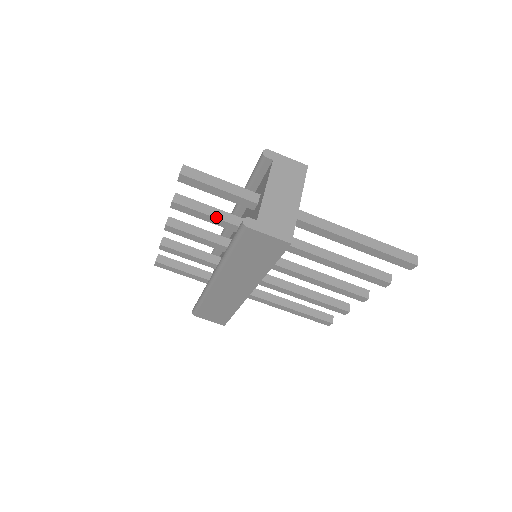
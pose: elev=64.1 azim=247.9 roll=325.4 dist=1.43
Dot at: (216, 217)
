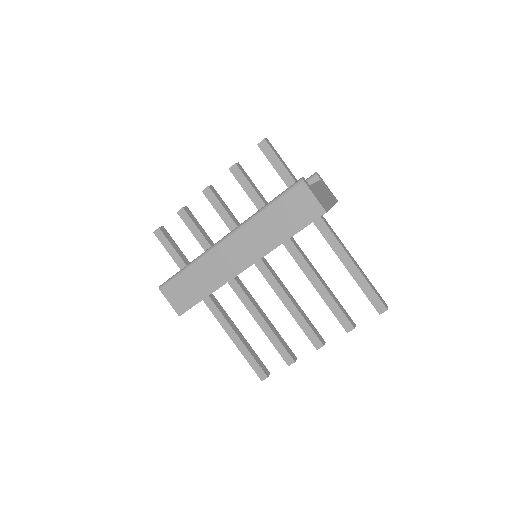
Dot at: (258, 194)
